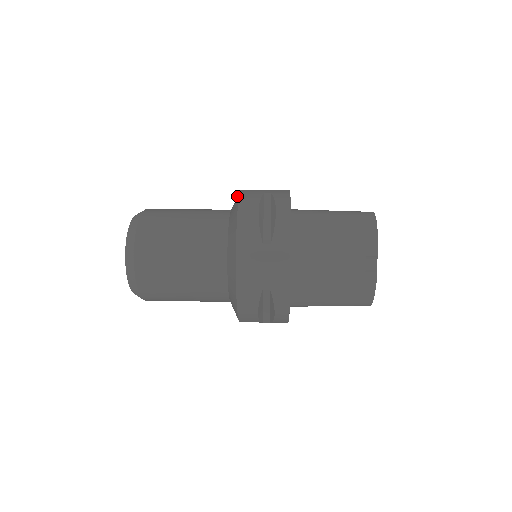
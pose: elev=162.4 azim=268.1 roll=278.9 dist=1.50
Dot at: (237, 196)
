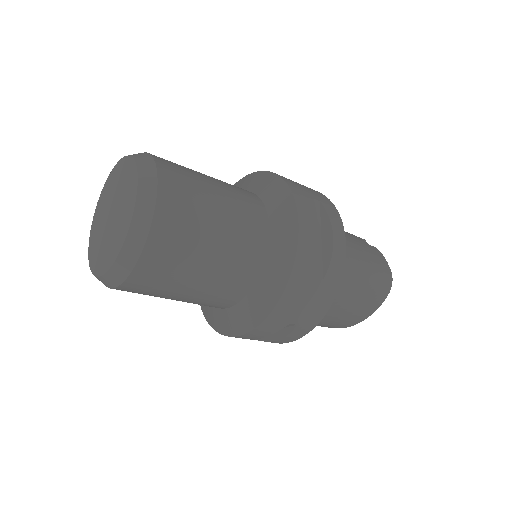
Dot at: occluded
